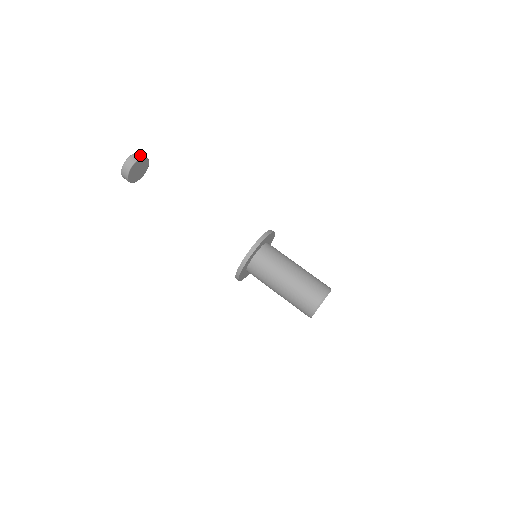
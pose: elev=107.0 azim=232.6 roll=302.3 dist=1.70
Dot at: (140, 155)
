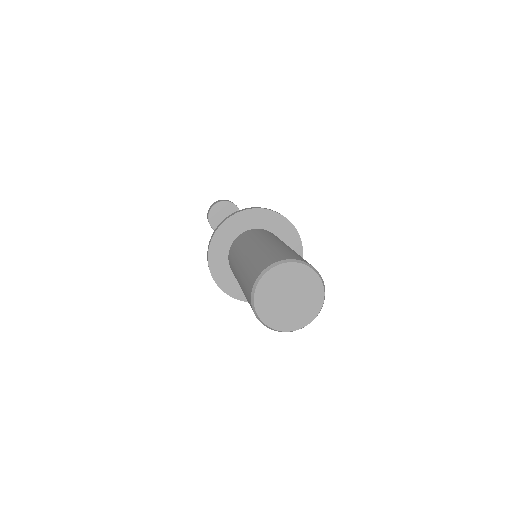
Dot at: occluded
